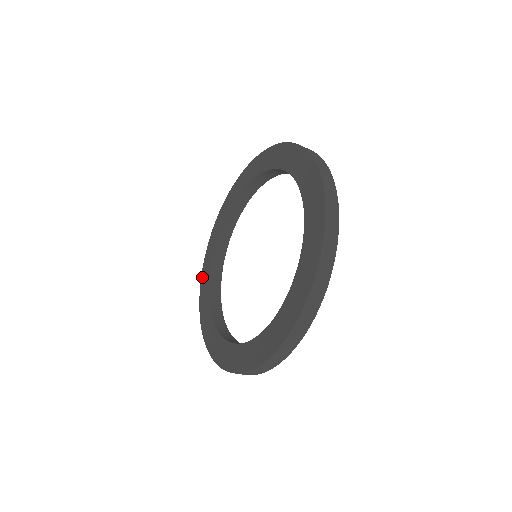
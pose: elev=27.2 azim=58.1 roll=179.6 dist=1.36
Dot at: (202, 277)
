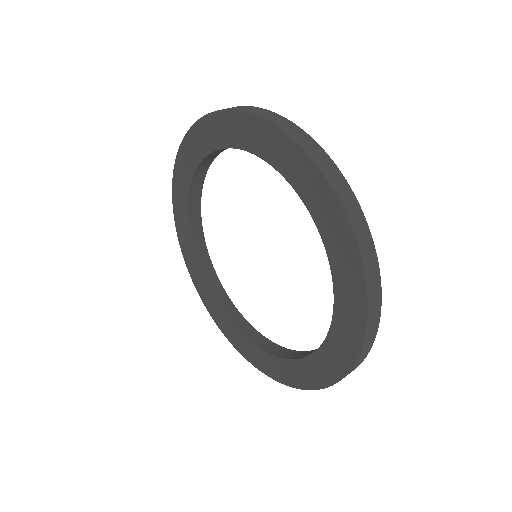
Dot at: (174, 193)
